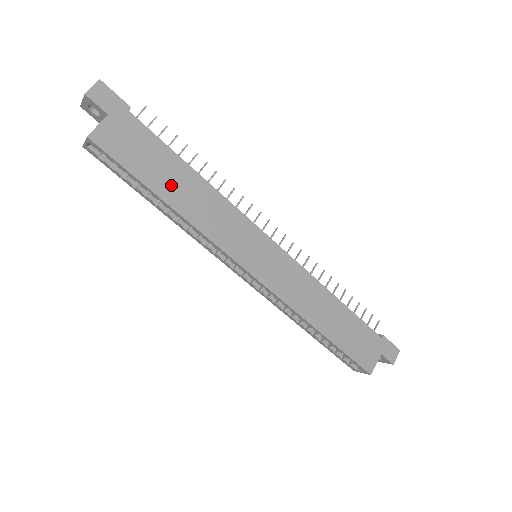
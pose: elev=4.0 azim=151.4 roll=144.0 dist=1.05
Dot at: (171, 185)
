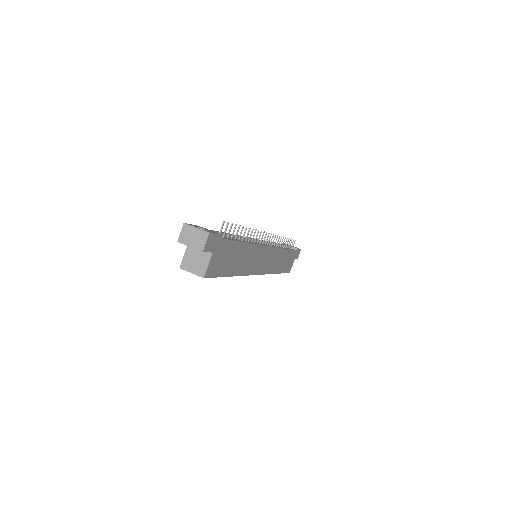
Dot at: (236, 263)
